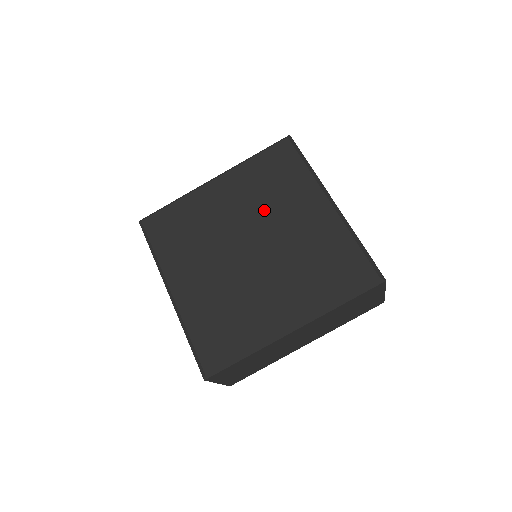
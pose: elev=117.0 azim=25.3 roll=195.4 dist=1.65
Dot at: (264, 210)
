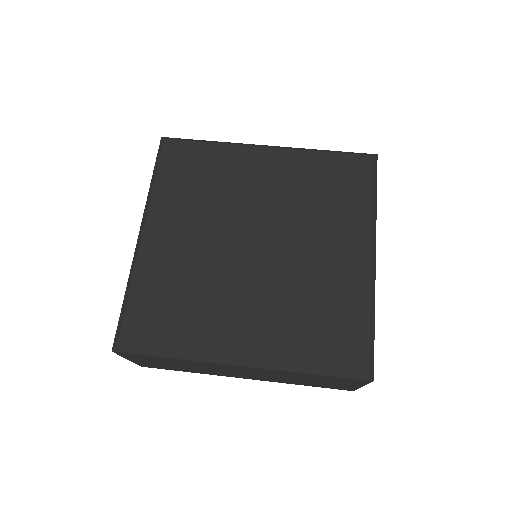
Dot at: (226, 205)
